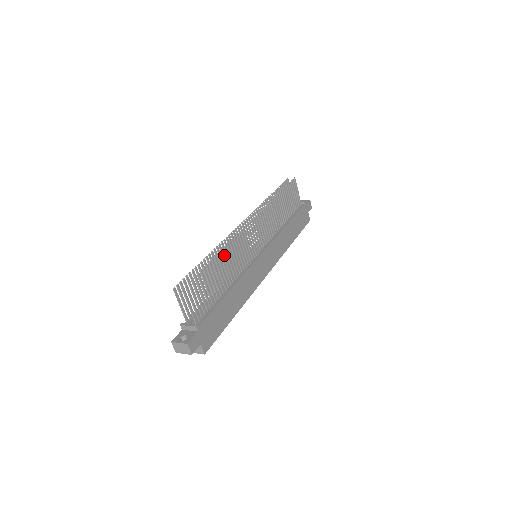
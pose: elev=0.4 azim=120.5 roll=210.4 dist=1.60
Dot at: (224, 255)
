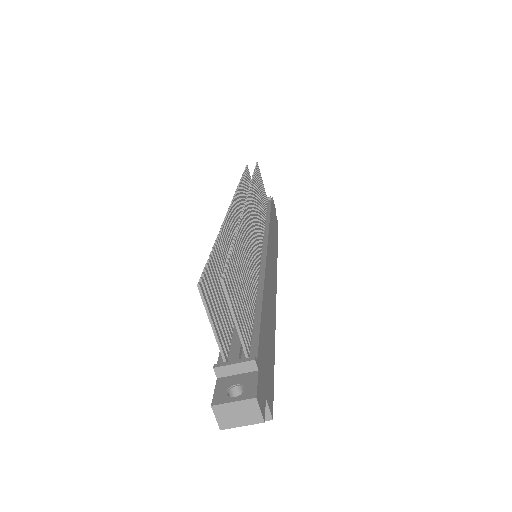
Dot at: (242, 236)
